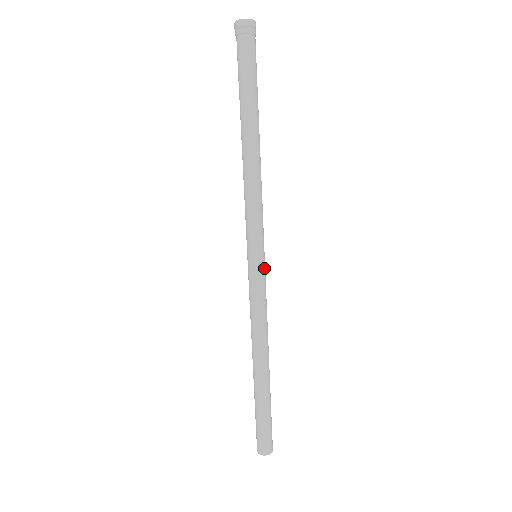
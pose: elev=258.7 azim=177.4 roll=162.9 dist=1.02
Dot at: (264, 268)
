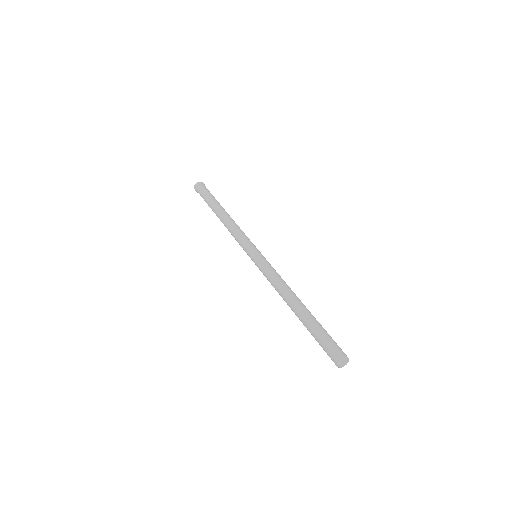
Dot at: occluded
